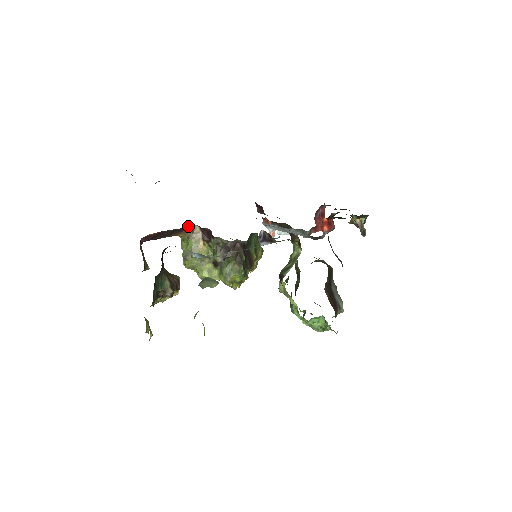
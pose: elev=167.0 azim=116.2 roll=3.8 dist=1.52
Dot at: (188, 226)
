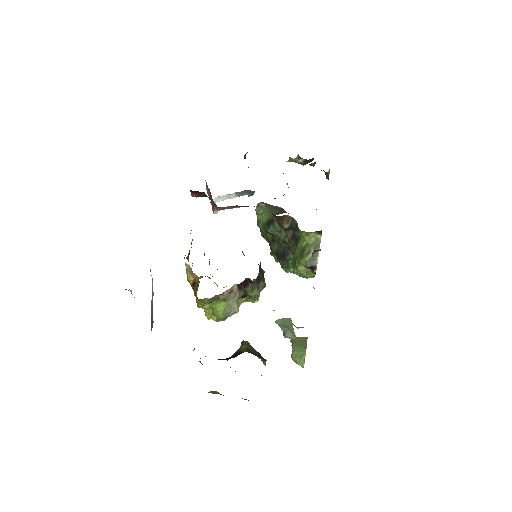
Dot at: occluded
